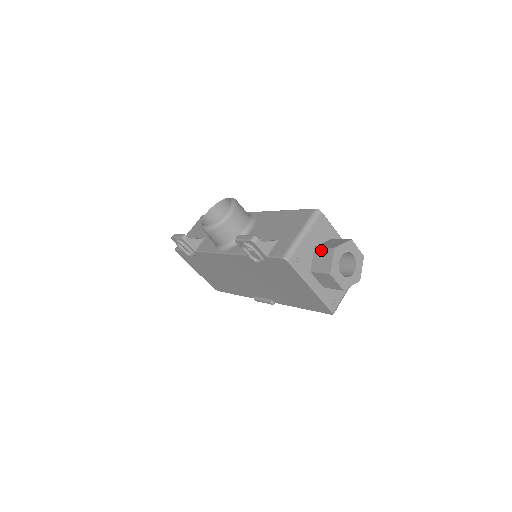
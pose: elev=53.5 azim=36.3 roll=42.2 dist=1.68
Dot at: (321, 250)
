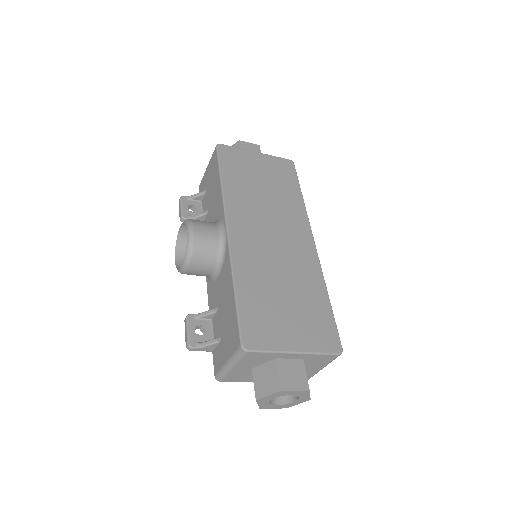
Dot at: (253, 381)
